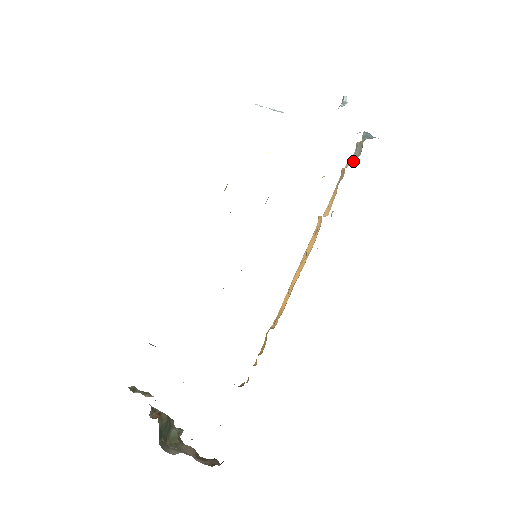
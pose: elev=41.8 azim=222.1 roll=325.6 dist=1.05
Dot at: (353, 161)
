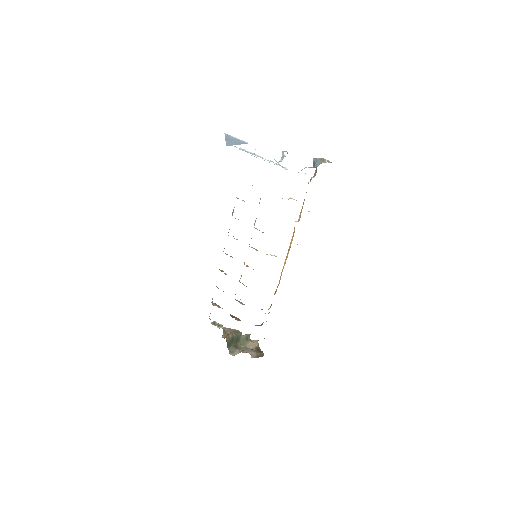
Dot at: (314, 176)
